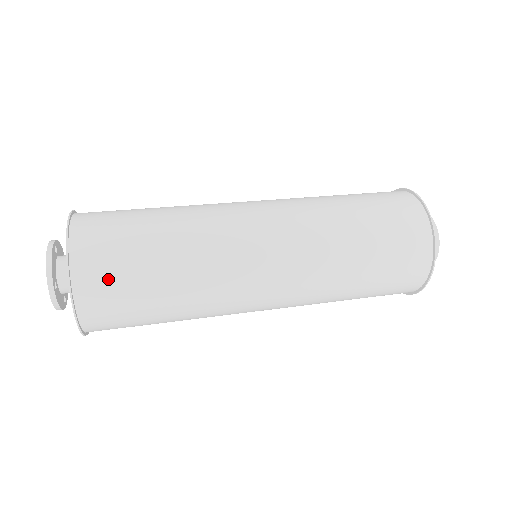
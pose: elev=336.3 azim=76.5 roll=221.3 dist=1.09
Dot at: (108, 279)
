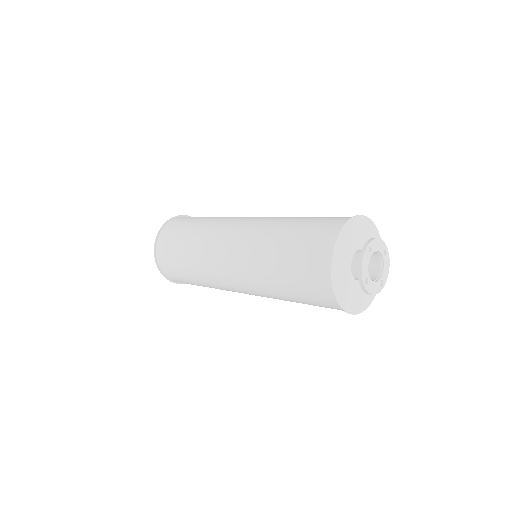
Dot at: (169, 266)
